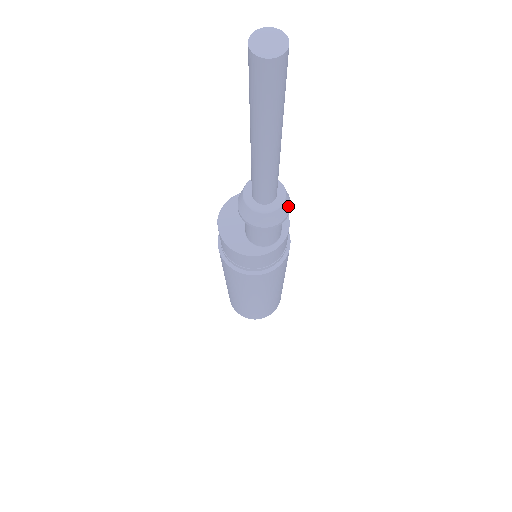
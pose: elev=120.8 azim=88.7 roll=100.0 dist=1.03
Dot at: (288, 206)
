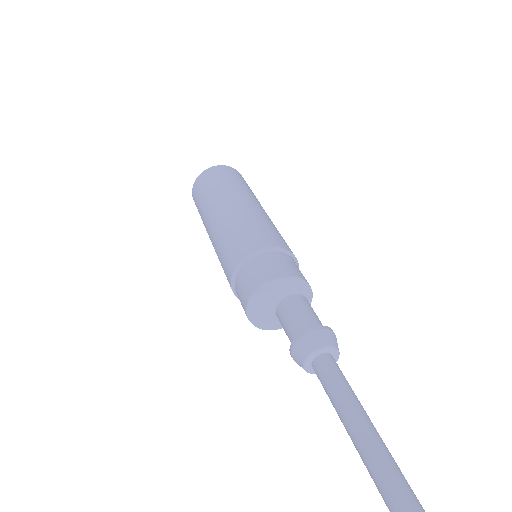
Dot at: occluded
